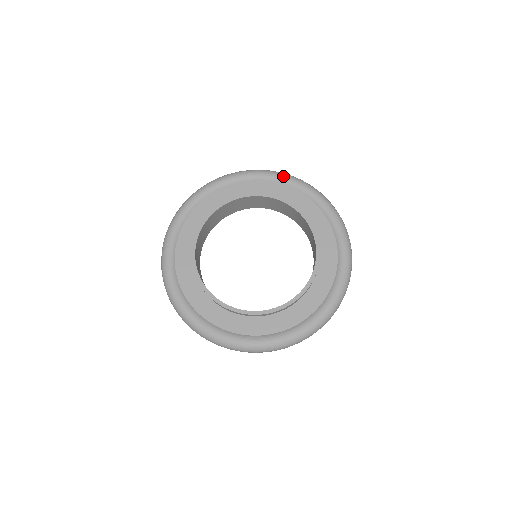
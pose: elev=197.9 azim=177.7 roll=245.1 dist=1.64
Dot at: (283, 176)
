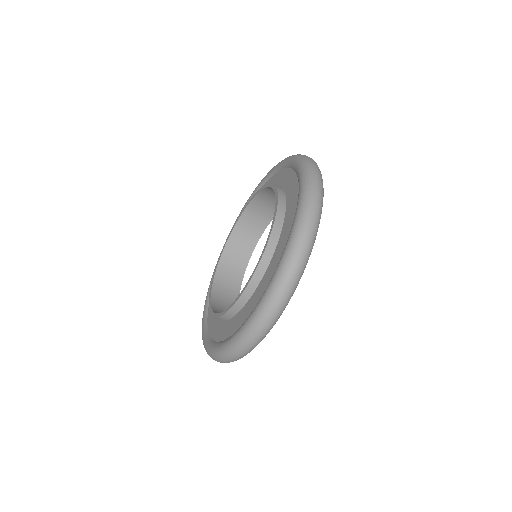
Dot at: (249, 198)
